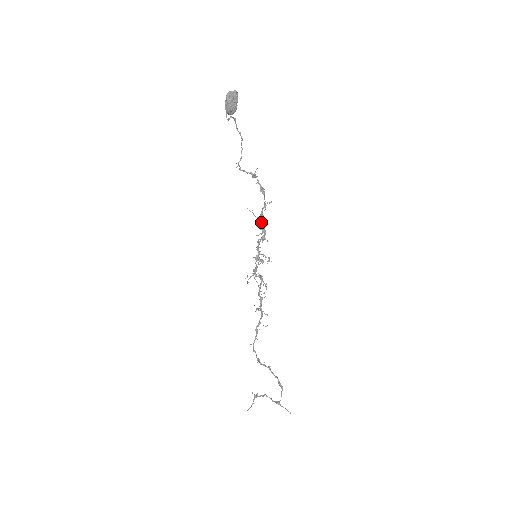
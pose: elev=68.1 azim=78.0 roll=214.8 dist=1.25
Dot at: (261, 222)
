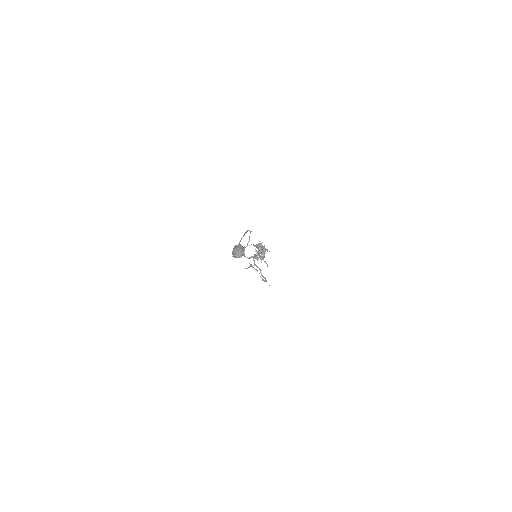
Dot at: (262, 250)
